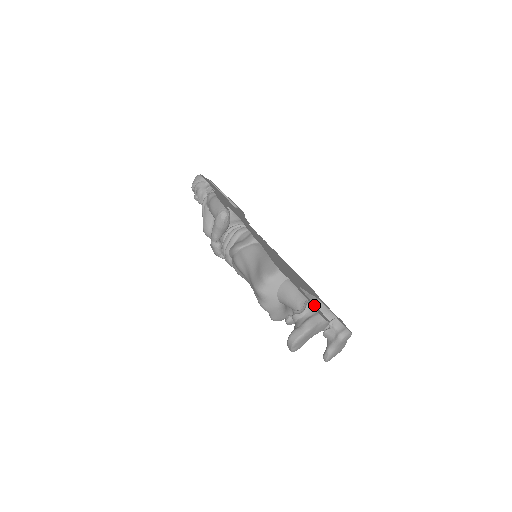
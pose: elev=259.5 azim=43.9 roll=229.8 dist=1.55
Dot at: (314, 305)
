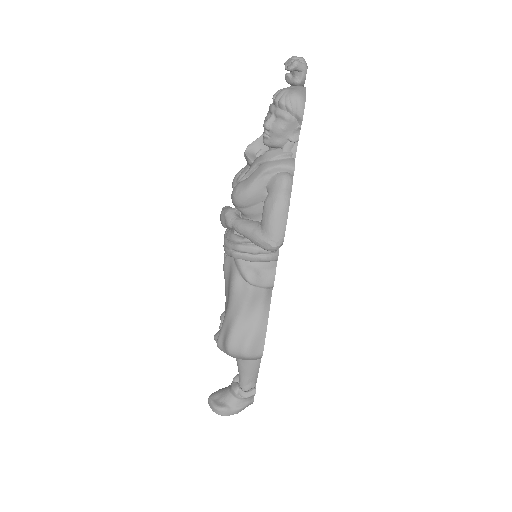
Dot at: occluded
